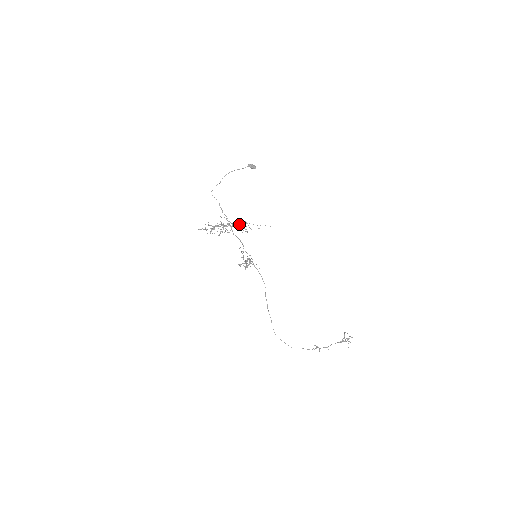
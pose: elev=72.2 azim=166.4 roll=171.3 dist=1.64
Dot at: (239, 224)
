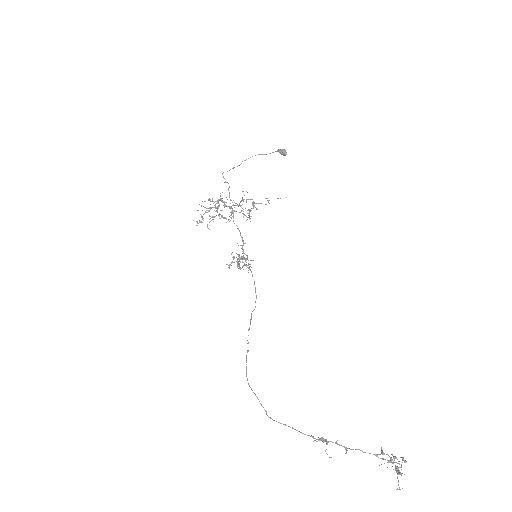
Dot at: occluded
